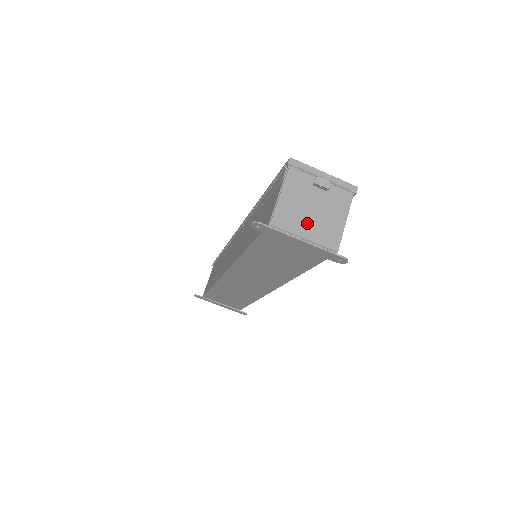
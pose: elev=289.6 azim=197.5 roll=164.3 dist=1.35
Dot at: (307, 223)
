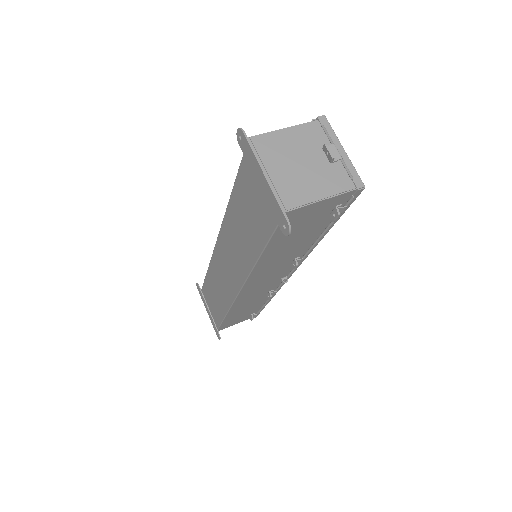
Dot at: (284, 166)
